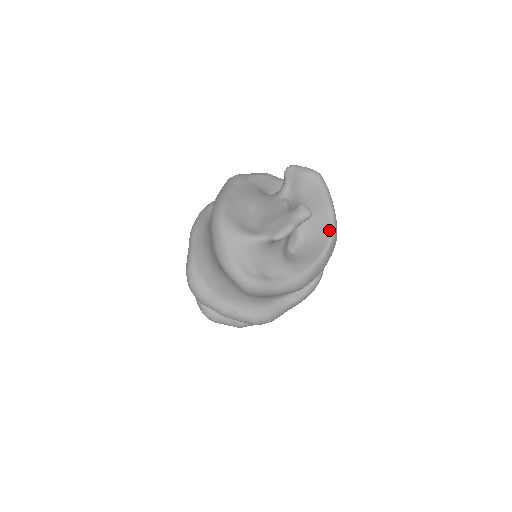
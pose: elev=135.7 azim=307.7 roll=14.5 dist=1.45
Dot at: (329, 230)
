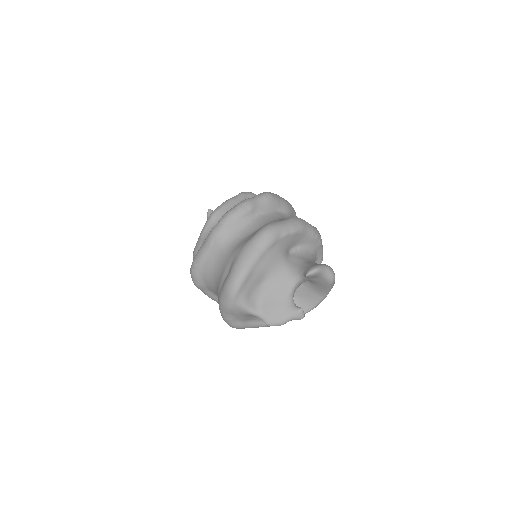
Dot at: (315, 304)
